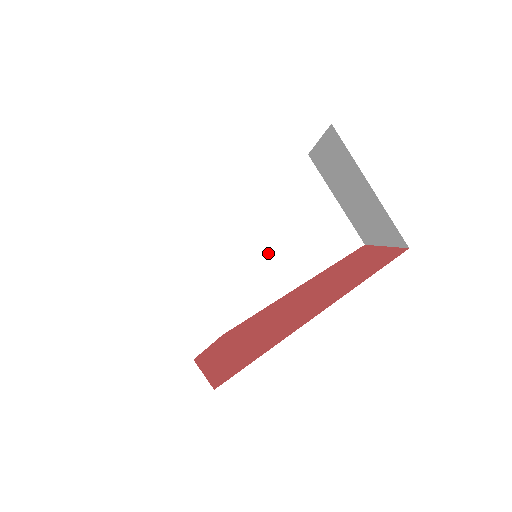
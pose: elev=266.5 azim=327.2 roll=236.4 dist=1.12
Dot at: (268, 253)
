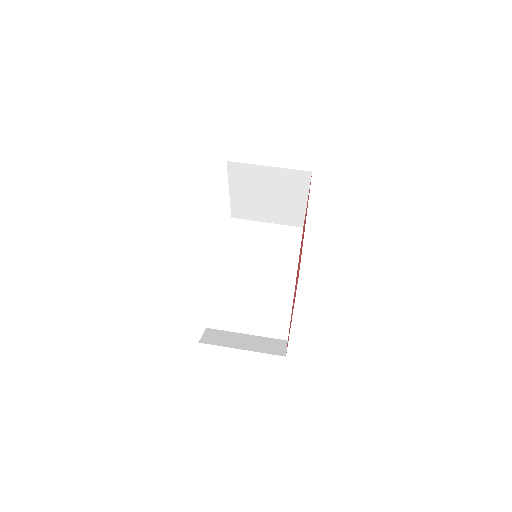
Dot at: (263, 276)
